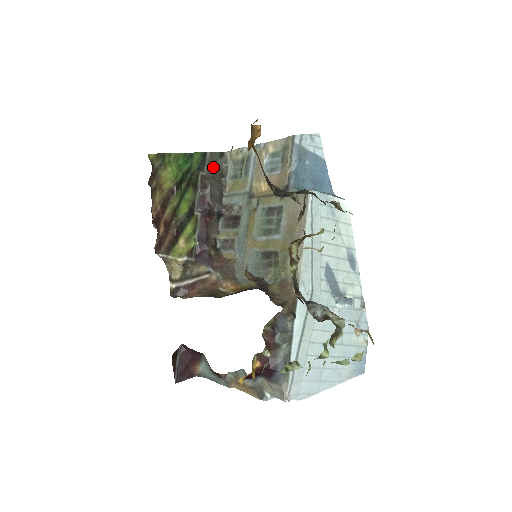
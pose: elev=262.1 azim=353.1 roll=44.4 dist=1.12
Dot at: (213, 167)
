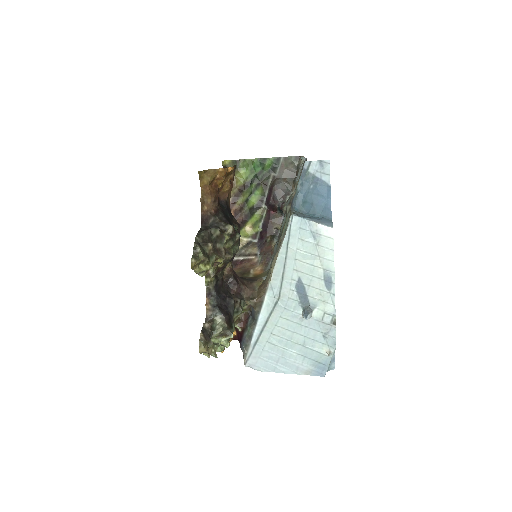
Dot at: (286, 169)
